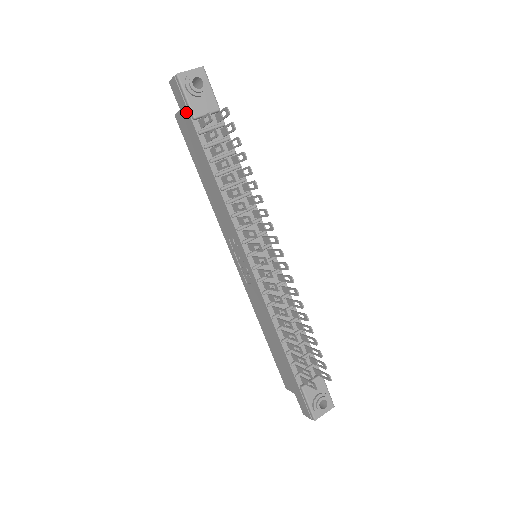
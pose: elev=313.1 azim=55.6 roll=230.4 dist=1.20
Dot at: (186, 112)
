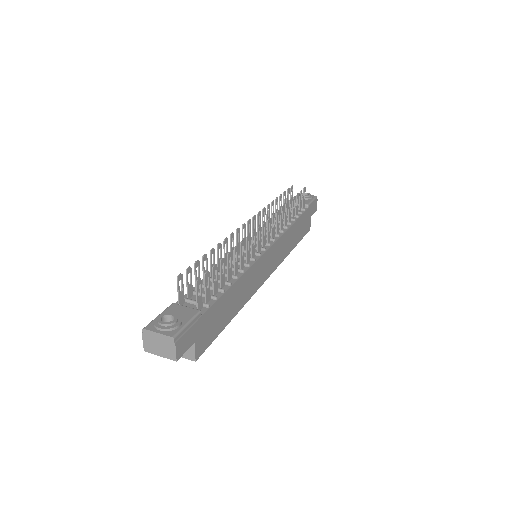
Dot at: occluded
